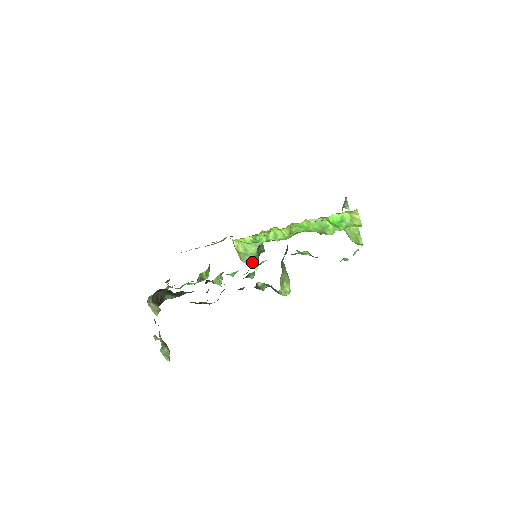
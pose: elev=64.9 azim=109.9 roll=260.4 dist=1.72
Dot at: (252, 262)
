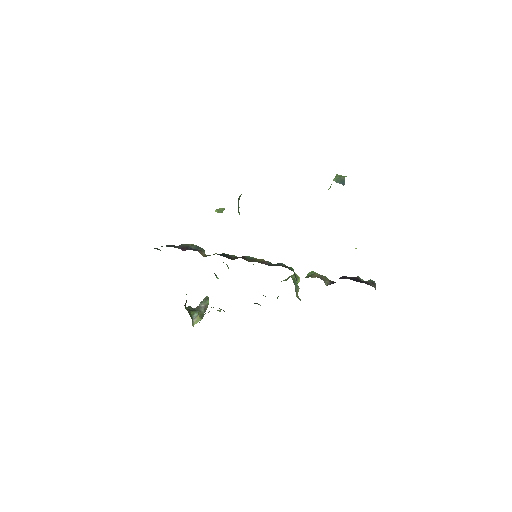
Dot at: occluded
